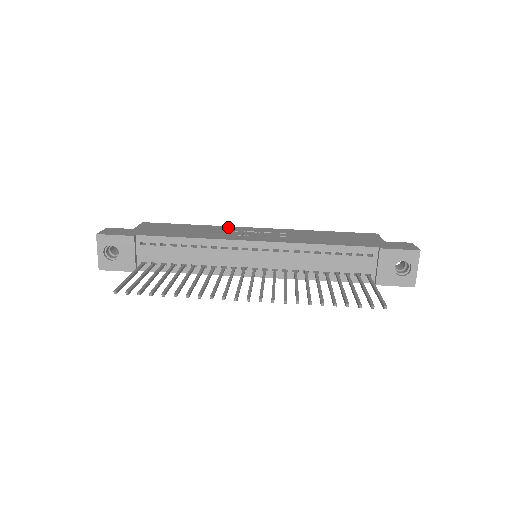
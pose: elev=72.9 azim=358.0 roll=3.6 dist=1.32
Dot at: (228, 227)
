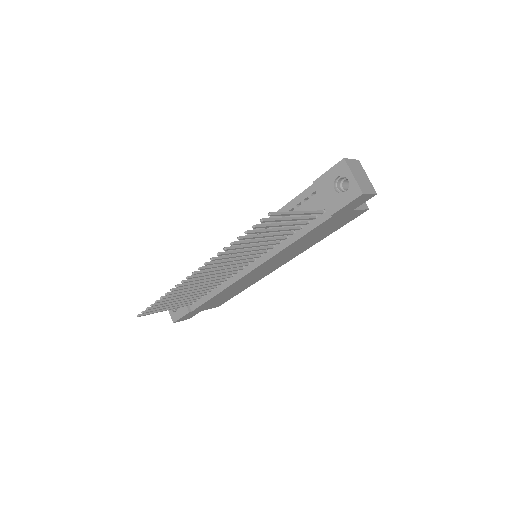
Dot at: occluded
